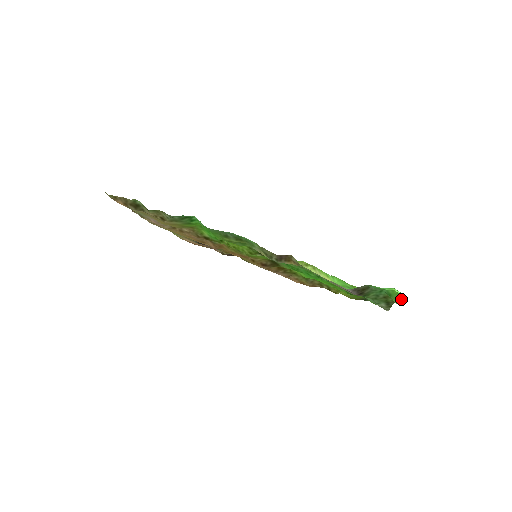
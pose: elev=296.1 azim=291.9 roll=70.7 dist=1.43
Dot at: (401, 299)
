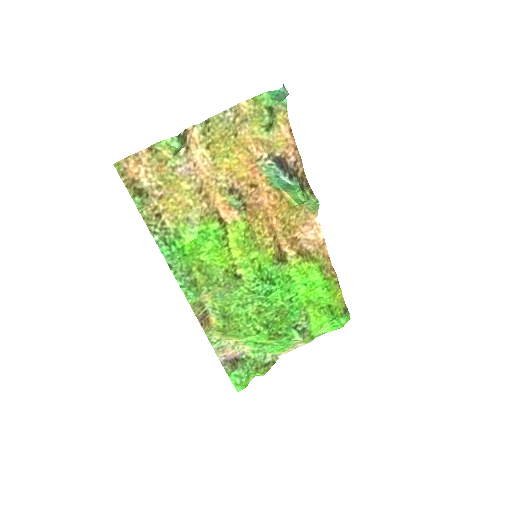
Dot at: occluded
